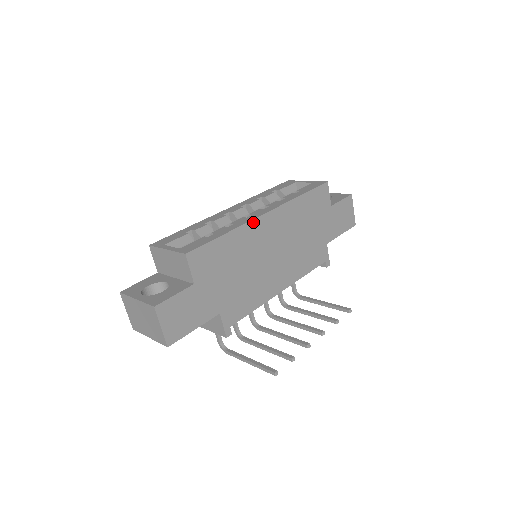
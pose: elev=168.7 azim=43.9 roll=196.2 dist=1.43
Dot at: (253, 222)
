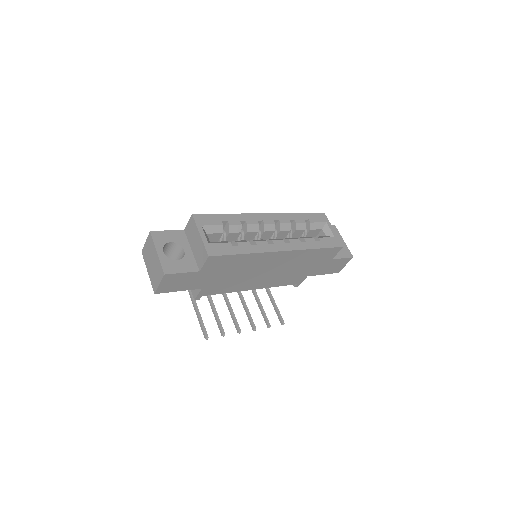
Dot at: (269, 253)
